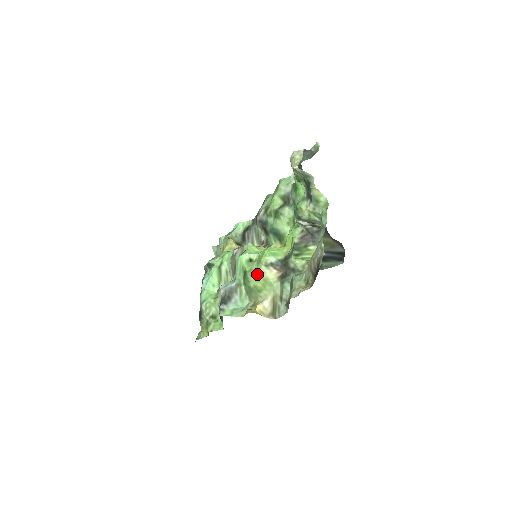
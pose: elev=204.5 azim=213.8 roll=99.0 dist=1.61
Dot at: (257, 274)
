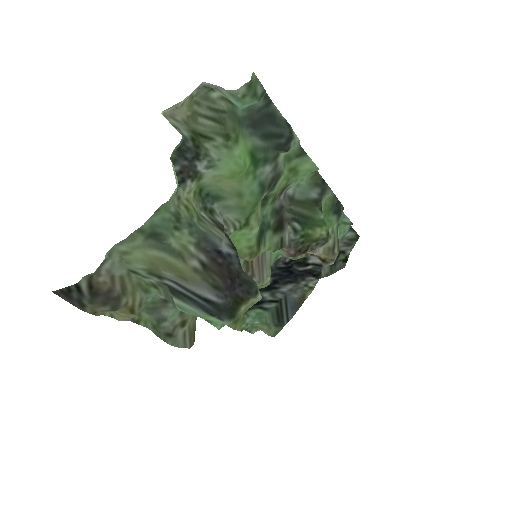
Dot at: occluded
